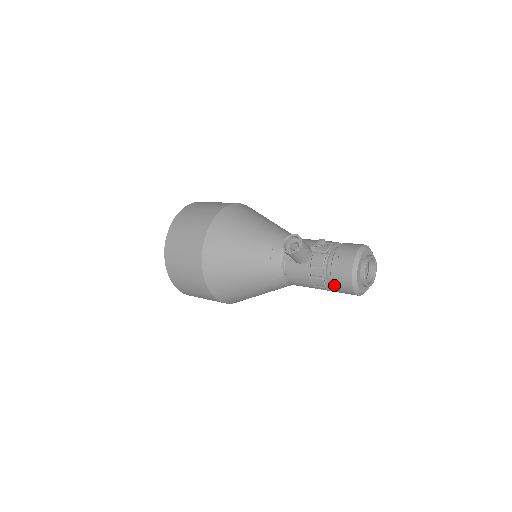
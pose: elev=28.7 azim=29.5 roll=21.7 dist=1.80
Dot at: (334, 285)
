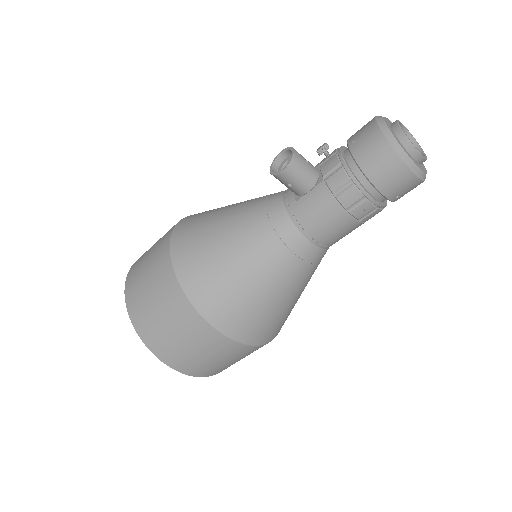
Dot at: (373, 180)
